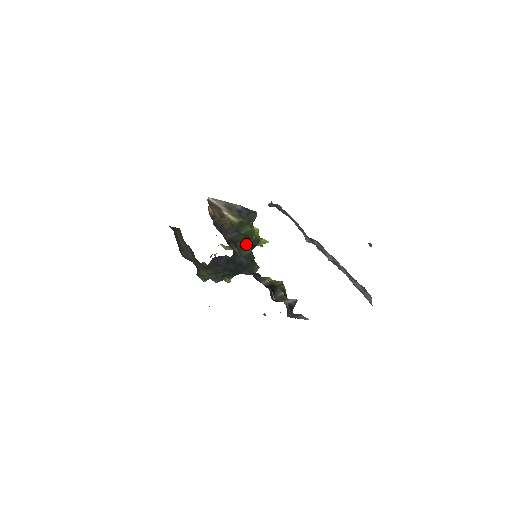
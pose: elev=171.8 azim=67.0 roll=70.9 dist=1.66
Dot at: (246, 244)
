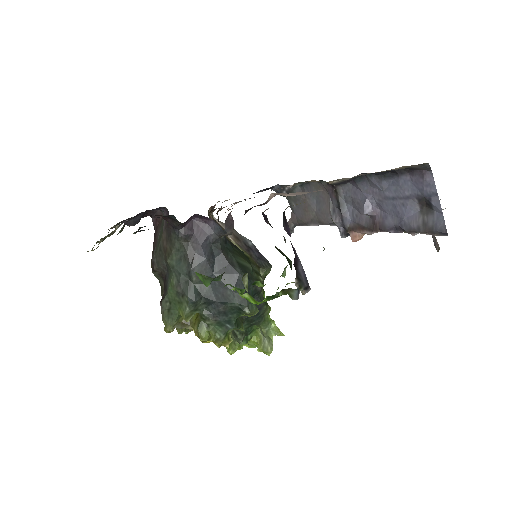
Dot at: (246, 259)
